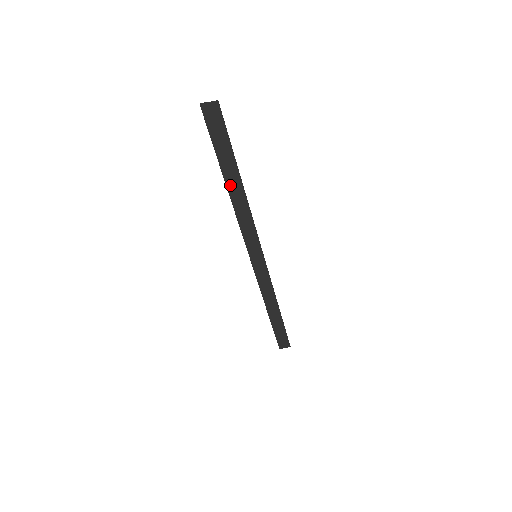
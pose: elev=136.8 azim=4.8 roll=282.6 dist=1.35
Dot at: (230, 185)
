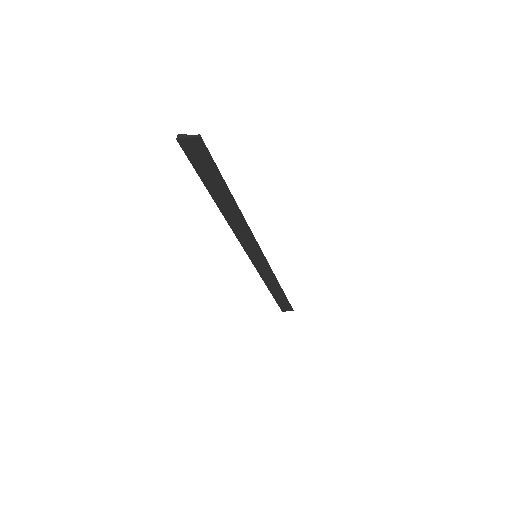
Dot at: (222, 206)
